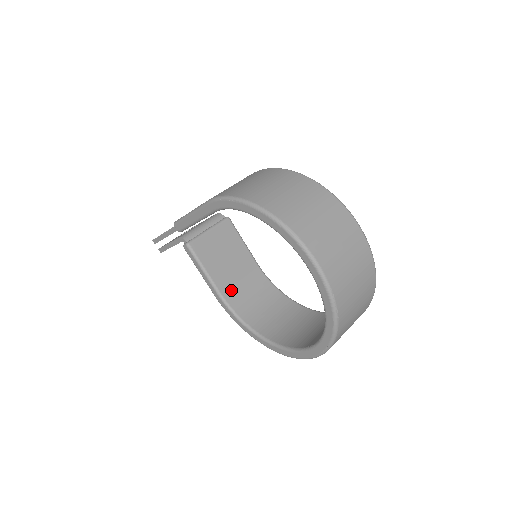
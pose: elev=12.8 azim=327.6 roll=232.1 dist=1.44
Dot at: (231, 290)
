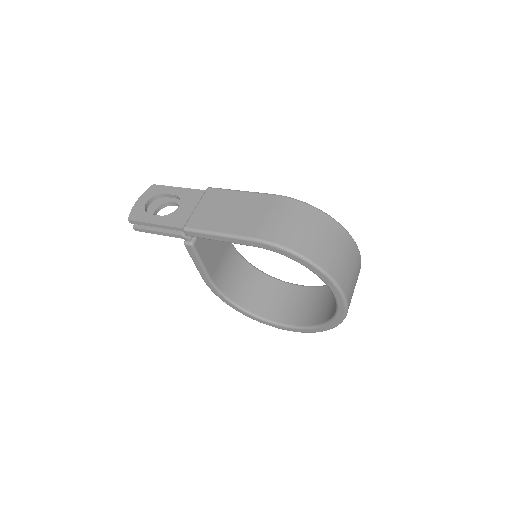
Dot at: (216, 272)
